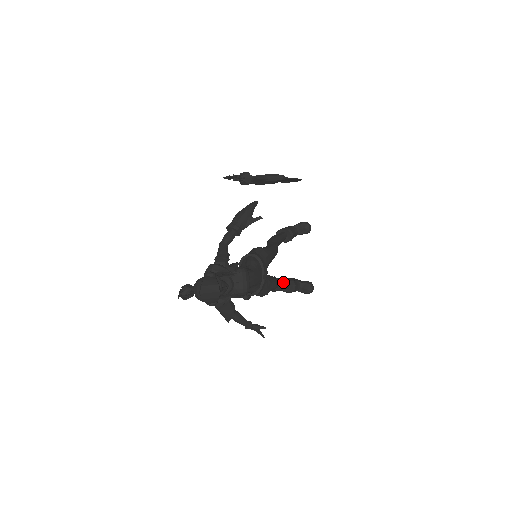
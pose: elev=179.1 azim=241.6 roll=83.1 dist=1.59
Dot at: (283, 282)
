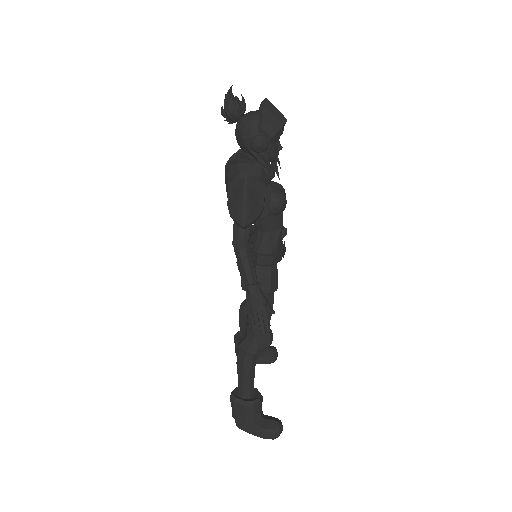
Dot at: (271, 334)
